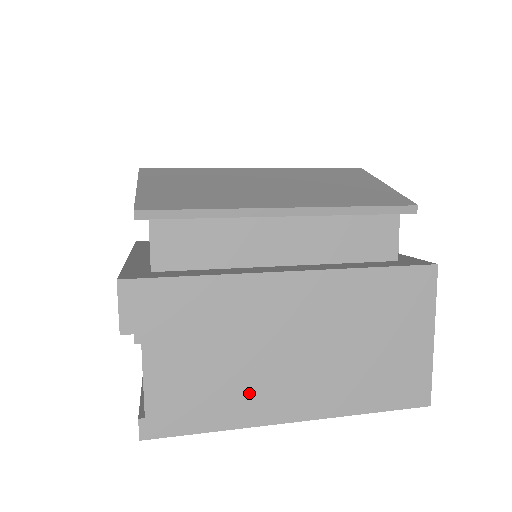
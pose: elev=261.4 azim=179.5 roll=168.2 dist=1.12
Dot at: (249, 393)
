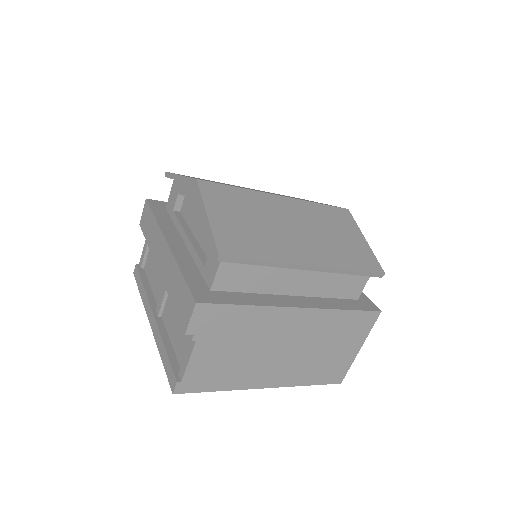
Dot at: (248, 372)
